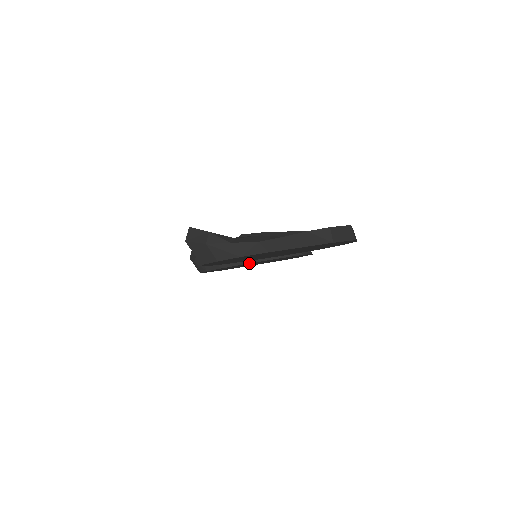
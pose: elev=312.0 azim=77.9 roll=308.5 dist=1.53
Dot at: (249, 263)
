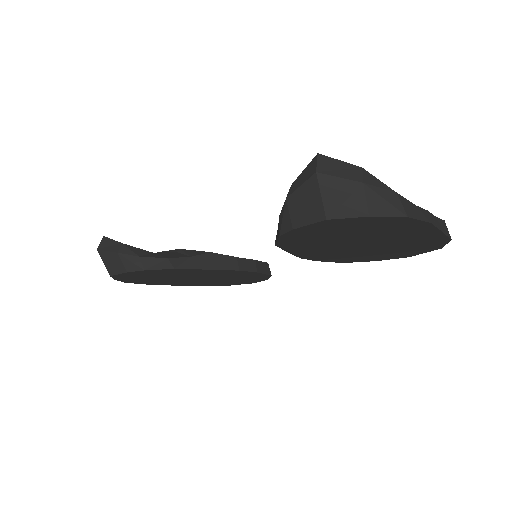
Dot at: (219, 269)
